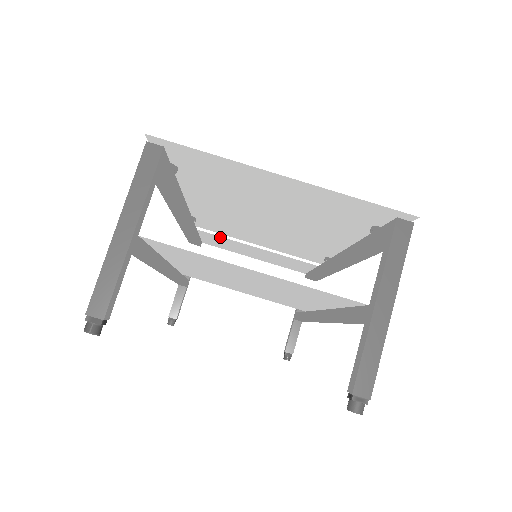
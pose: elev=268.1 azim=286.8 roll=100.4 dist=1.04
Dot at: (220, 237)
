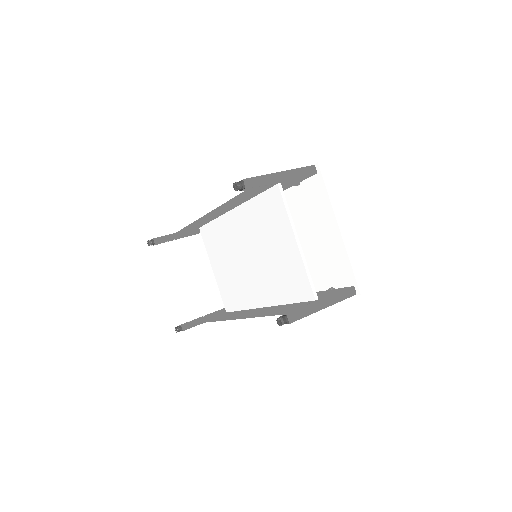
Dot at: occluded
